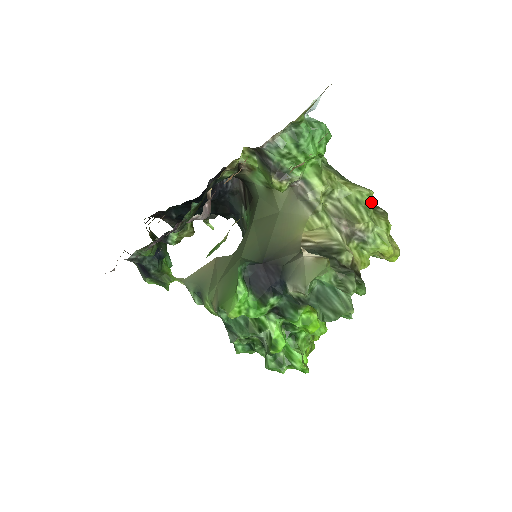
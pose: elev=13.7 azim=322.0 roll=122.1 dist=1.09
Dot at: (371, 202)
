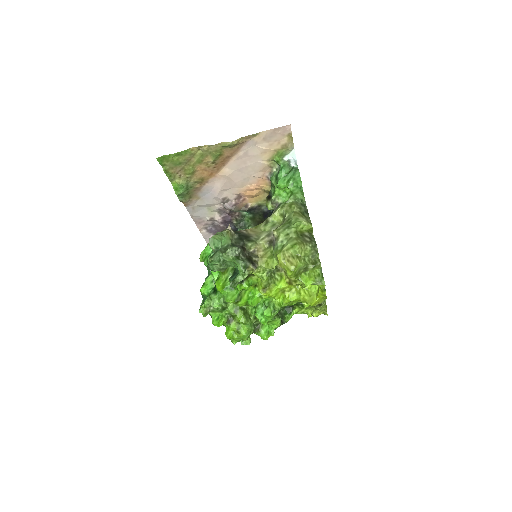
Dot at: (306, 232)
